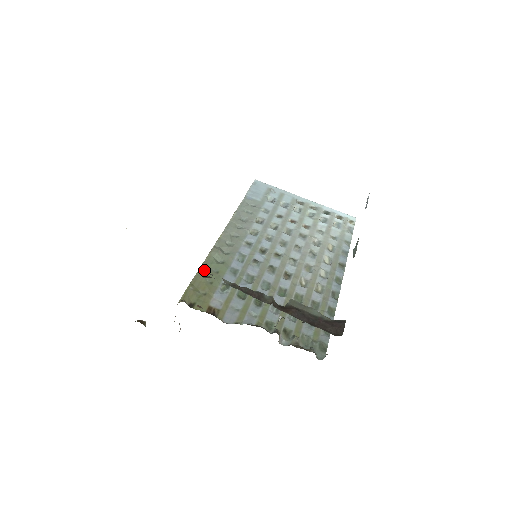
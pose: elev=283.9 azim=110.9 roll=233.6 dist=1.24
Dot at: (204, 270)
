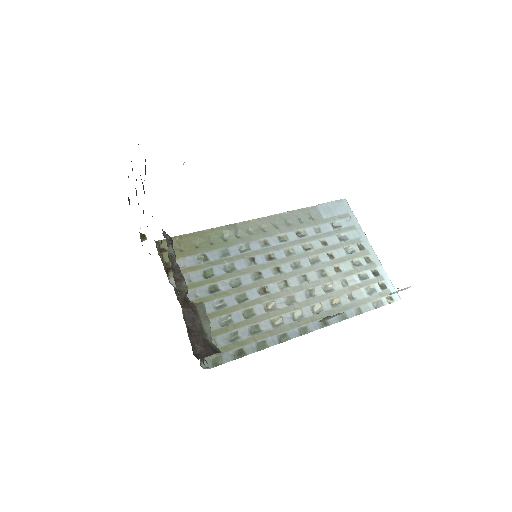
Dot at: (203, 234)
